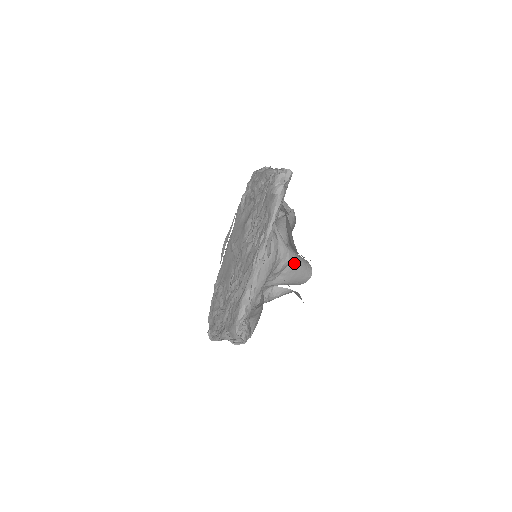
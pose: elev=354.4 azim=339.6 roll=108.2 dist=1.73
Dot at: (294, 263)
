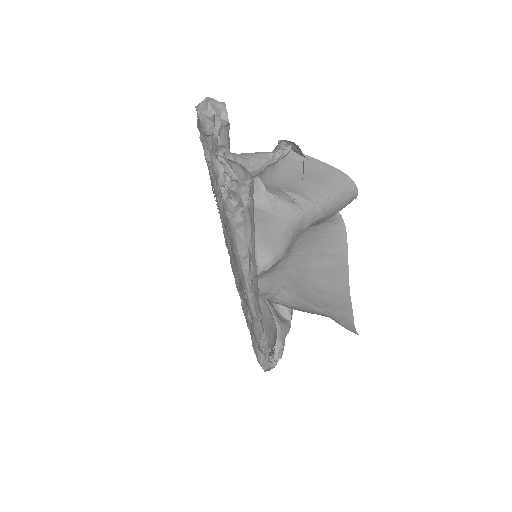
Dot at: (321, 216)
